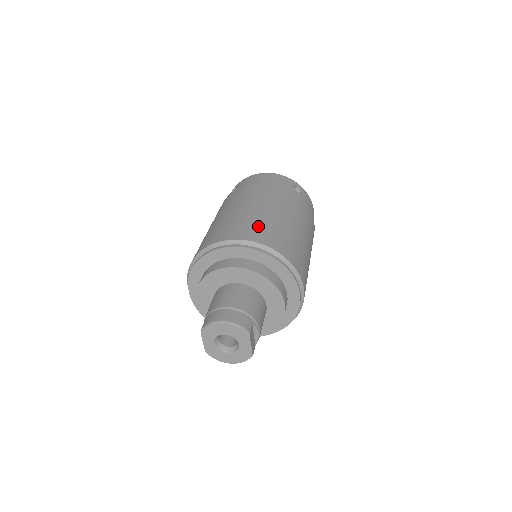
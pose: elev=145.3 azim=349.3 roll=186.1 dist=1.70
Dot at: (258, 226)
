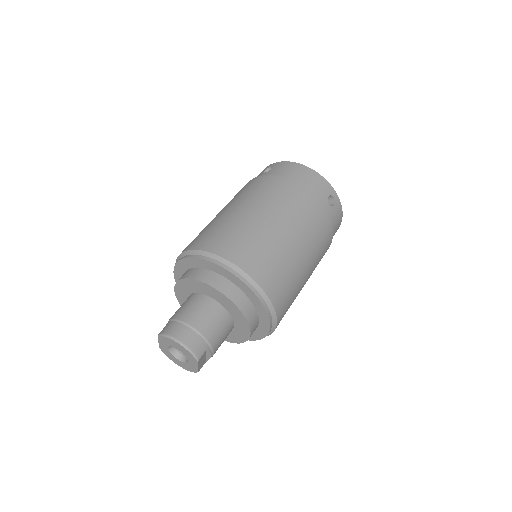
Dot at: (258, 249)
